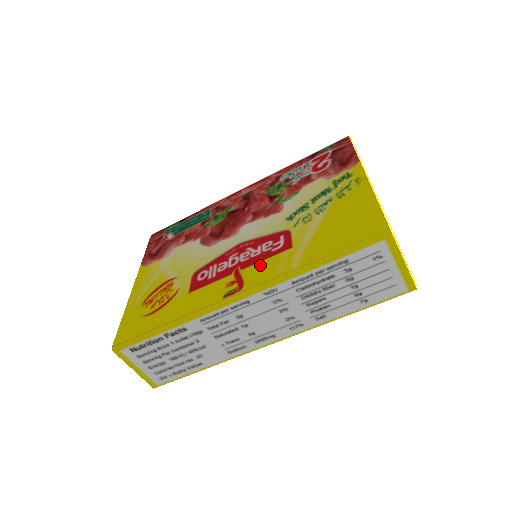
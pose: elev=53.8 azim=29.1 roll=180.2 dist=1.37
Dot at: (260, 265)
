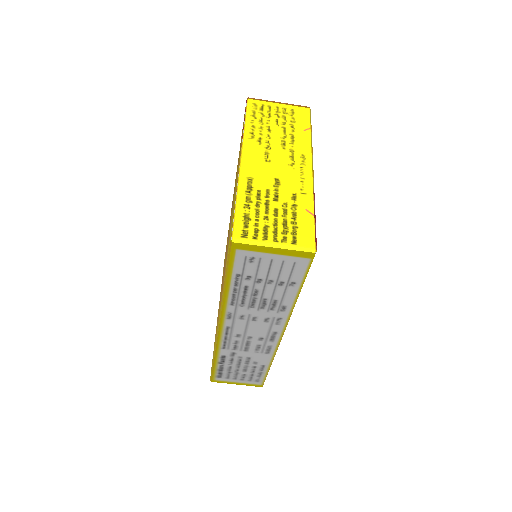
Dot at: occluded
